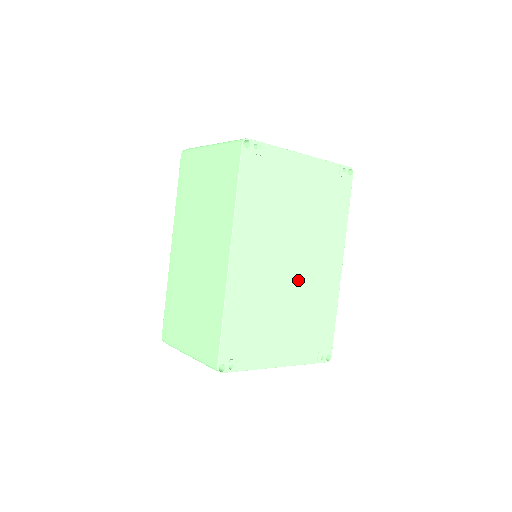
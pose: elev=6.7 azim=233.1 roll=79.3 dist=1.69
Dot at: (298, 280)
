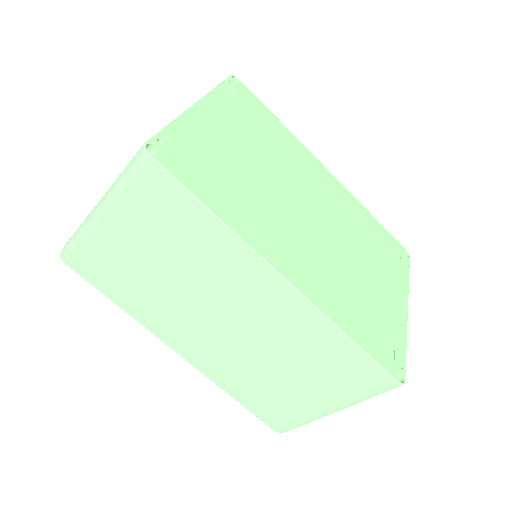
Dot at: (330, 223)
